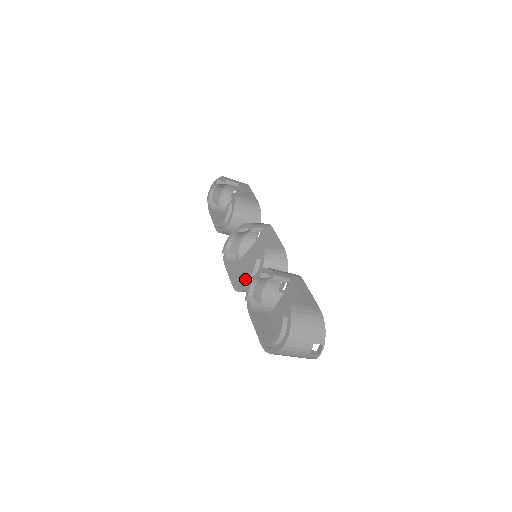
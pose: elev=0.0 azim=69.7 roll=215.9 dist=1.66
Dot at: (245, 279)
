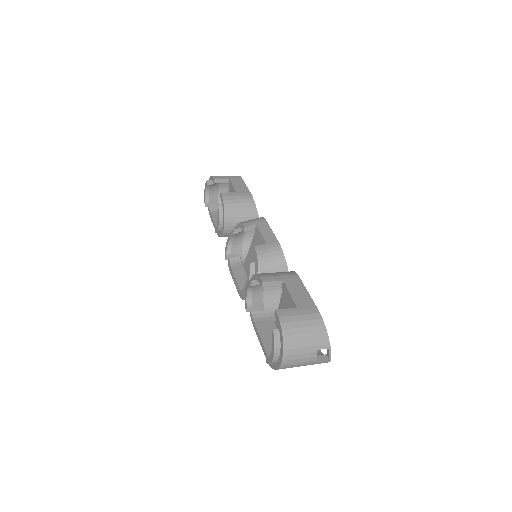
Dot at: (245, 287)
